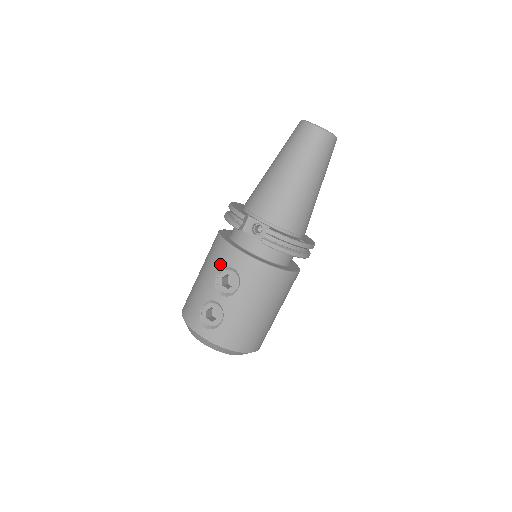
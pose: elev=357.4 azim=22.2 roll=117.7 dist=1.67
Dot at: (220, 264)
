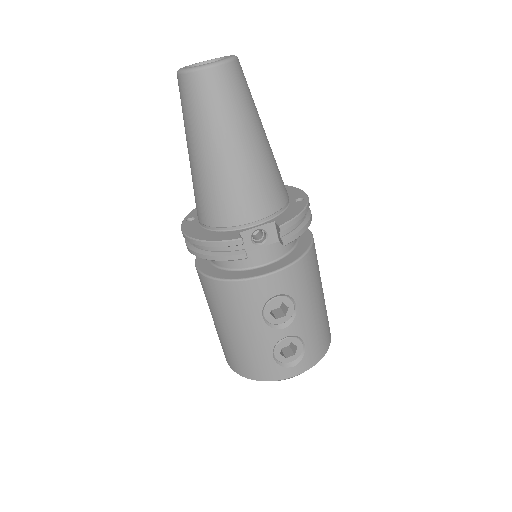
Dot at: (256, 305)
